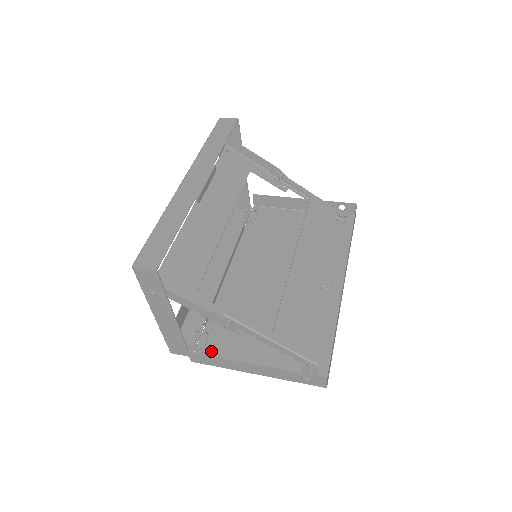
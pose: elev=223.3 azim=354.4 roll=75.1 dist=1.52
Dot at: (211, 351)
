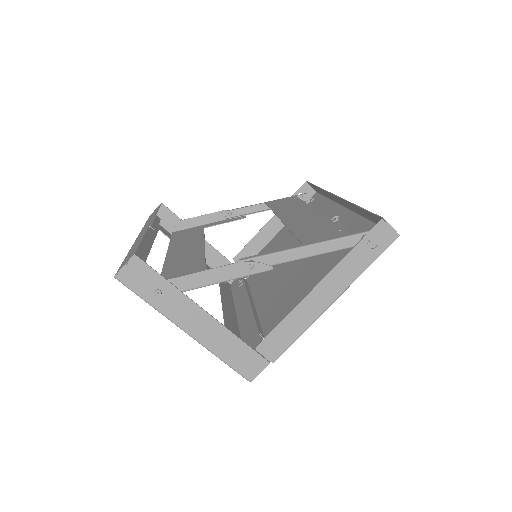
Dot at: occluded
